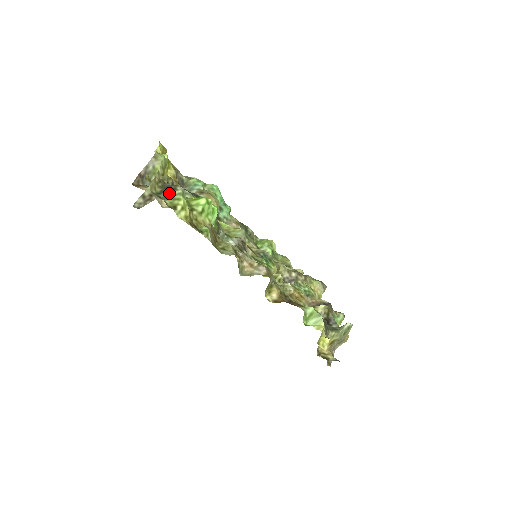
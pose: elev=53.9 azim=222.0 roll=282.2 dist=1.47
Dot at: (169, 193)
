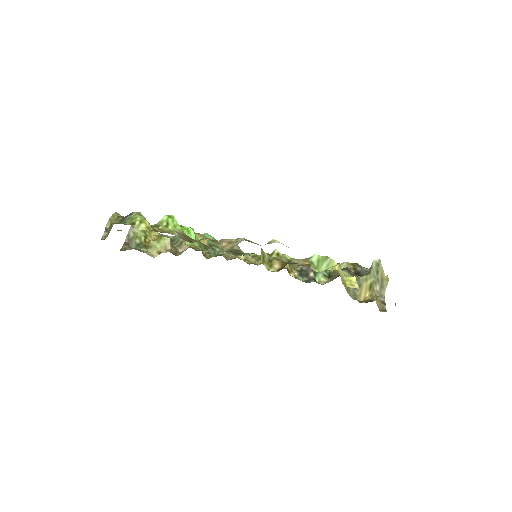
Dot at: (127, 219)
